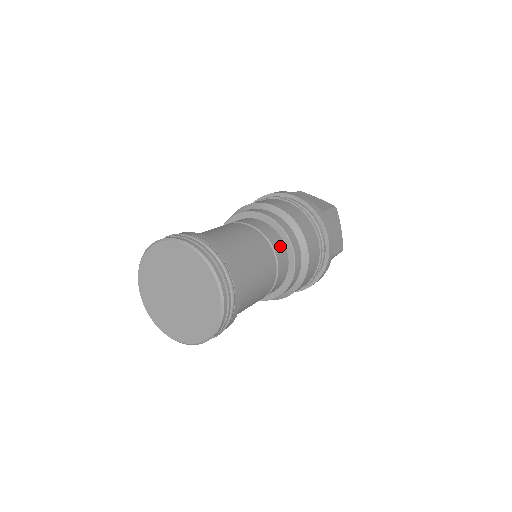
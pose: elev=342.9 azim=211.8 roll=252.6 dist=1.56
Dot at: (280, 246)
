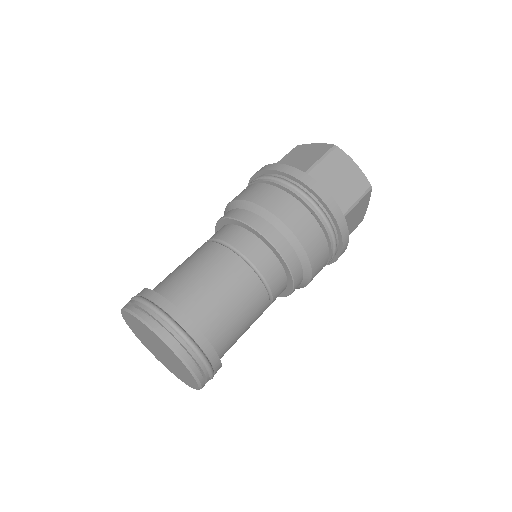
Dot at: (280, 282)
